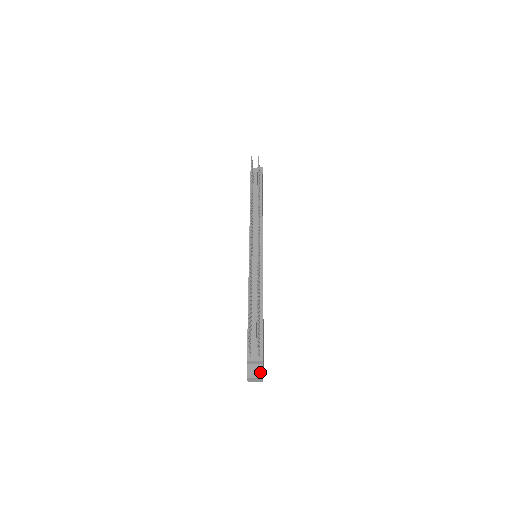
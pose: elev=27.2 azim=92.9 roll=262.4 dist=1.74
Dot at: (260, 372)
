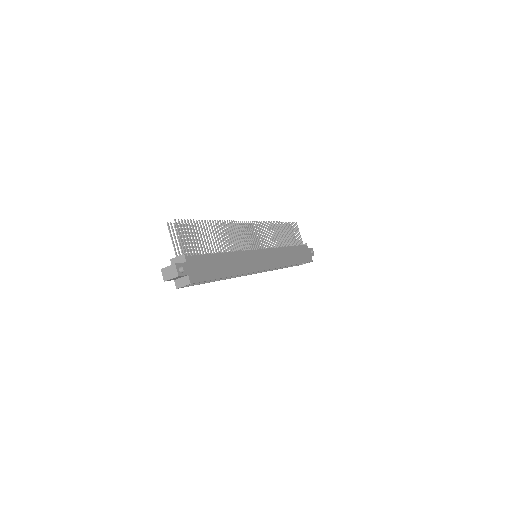
Dot at: (177, 264)
